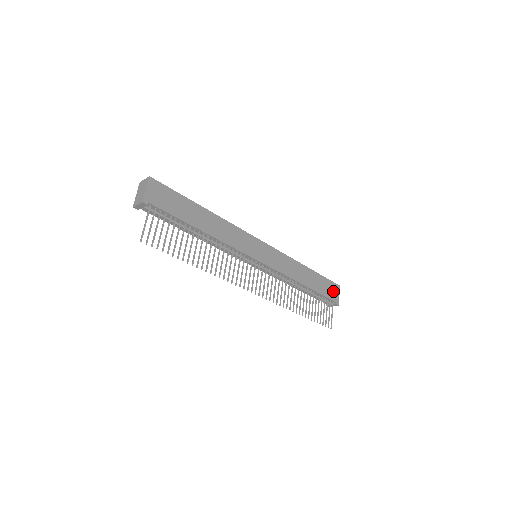
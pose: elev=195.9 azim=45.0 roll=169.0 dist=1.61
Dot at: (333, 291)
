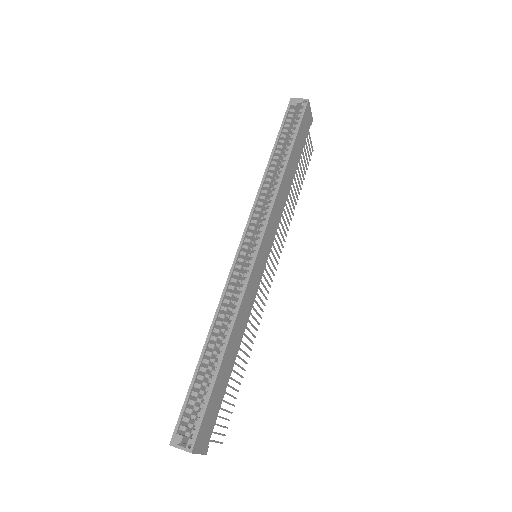
Dot at: (306, 121)
